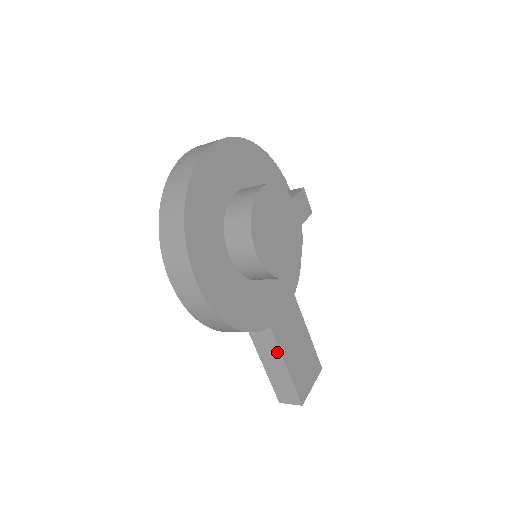
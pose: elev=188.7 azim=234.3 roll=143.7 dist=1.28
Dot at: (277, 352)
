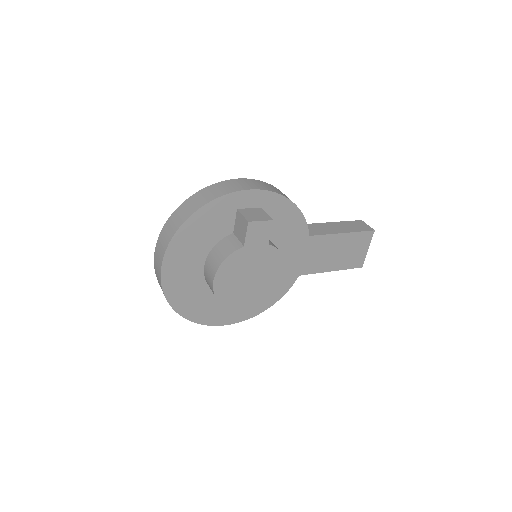
Dot at: (317, 271)
